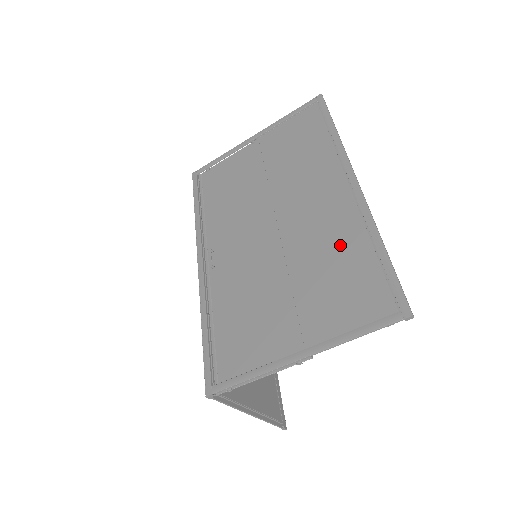
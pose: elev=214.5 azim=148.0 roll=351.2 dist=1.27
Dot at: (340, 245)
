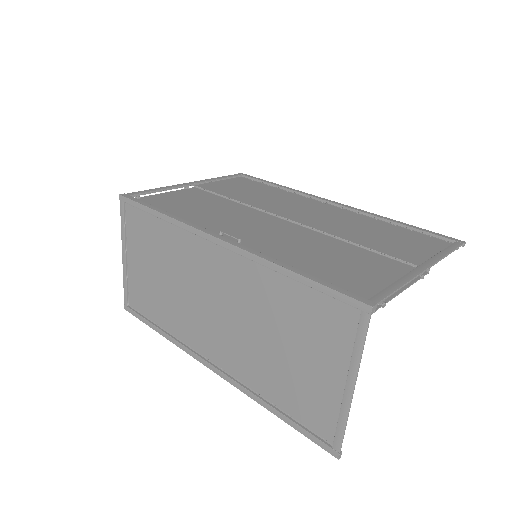
Dot at: (365, 225)
